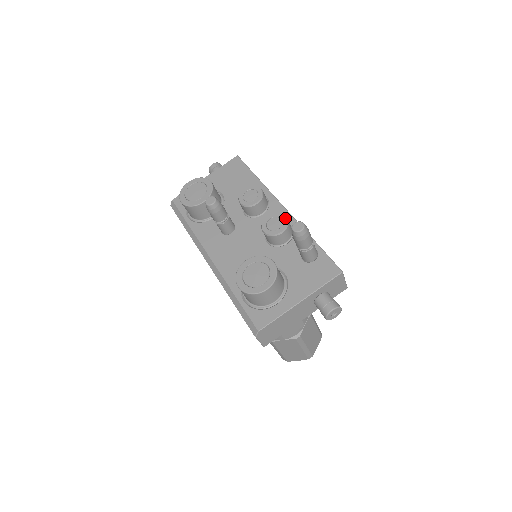
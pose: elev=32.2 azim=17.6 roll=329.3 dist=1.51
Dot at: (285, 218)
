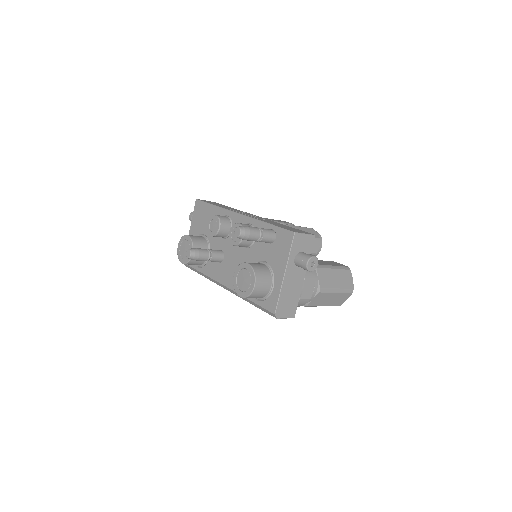
Dot at: (238, 225)
